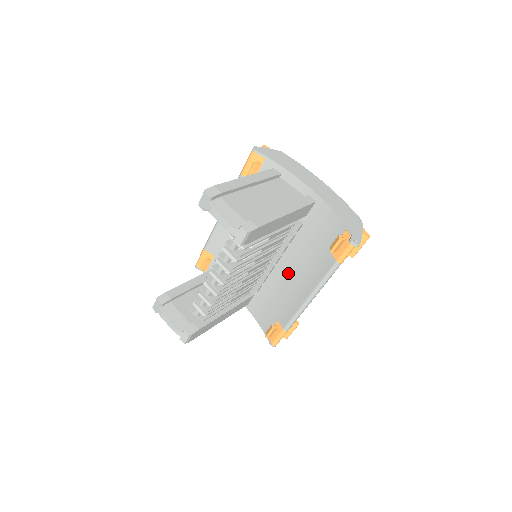
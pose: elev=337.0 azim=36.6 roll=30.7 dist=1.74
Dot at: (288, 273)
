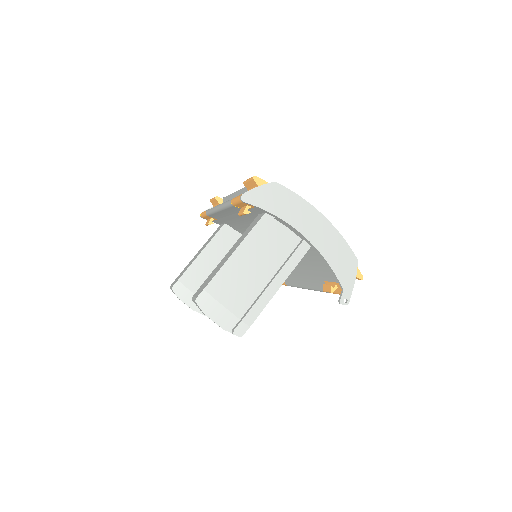
Dot at: occluded
